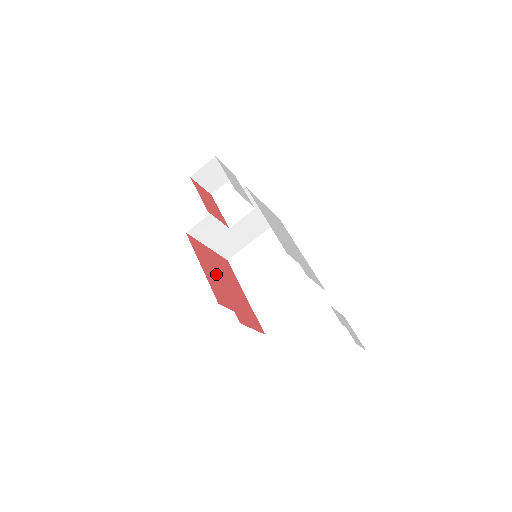
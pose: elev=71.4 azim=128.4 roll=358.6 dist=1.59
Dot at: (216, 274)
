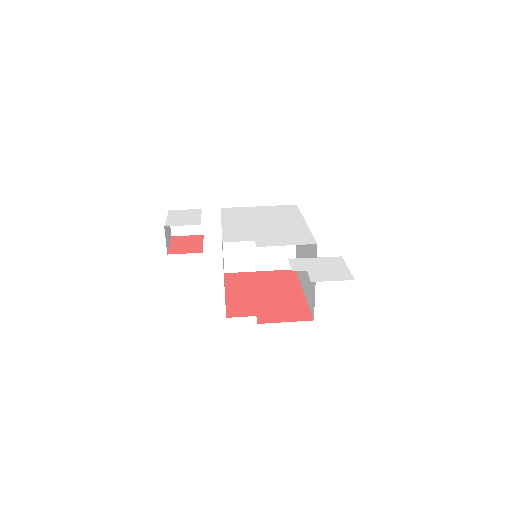
Dot at: (251, 291)
